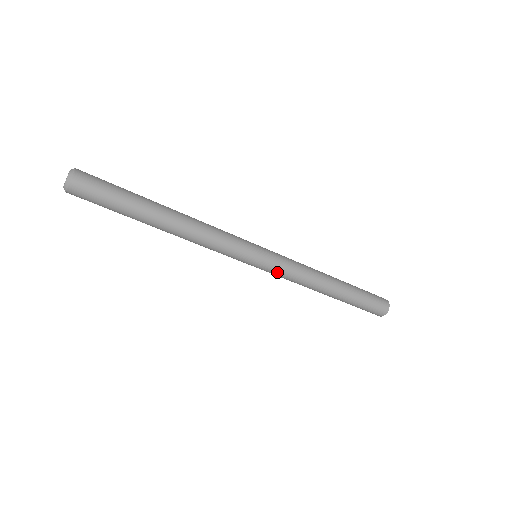
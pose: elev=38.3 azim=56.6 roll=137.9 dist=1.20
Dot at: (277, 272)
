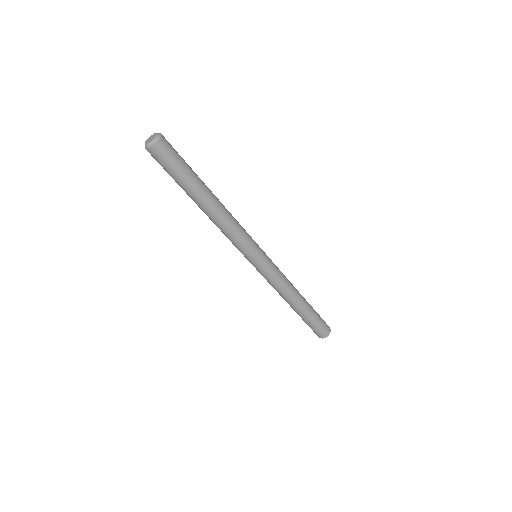
Dot at: (262, 275)
